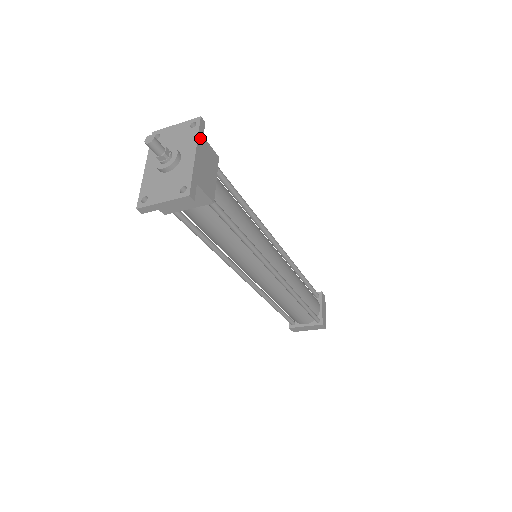
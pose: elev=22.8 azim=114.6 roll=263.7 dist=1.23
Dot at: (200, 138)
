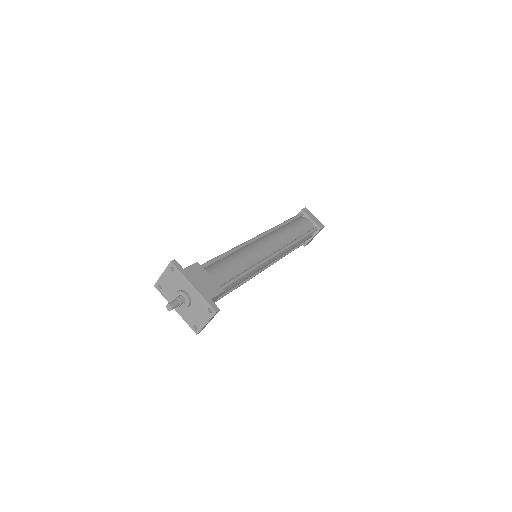
Dot at: (184, 273)
